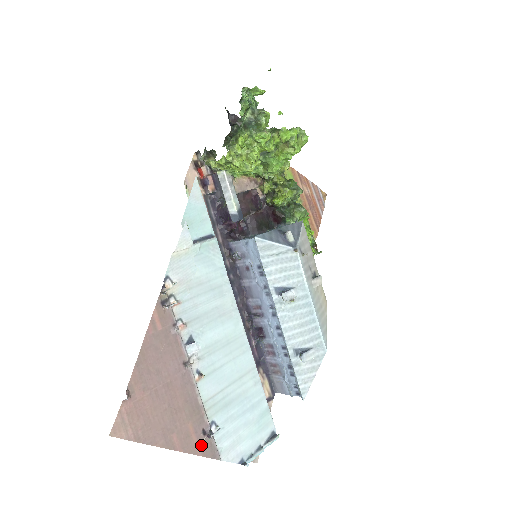
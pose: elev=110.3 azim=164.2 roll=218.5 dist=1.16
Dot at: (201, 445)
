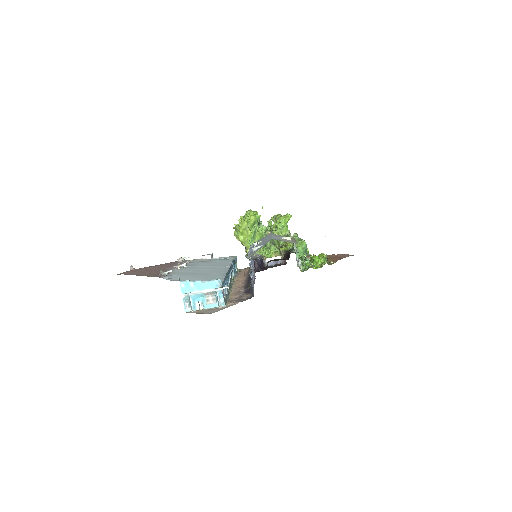
Dot at: occluded
